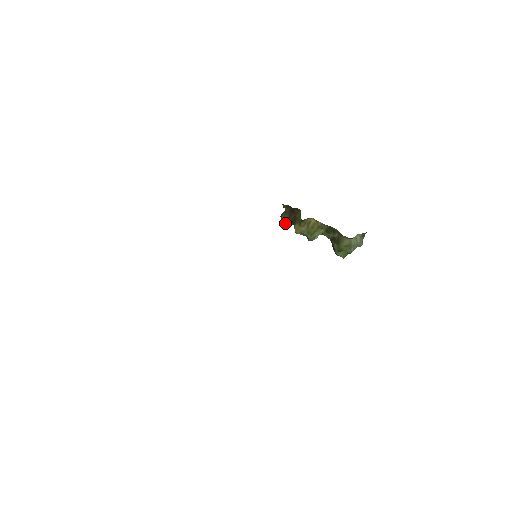
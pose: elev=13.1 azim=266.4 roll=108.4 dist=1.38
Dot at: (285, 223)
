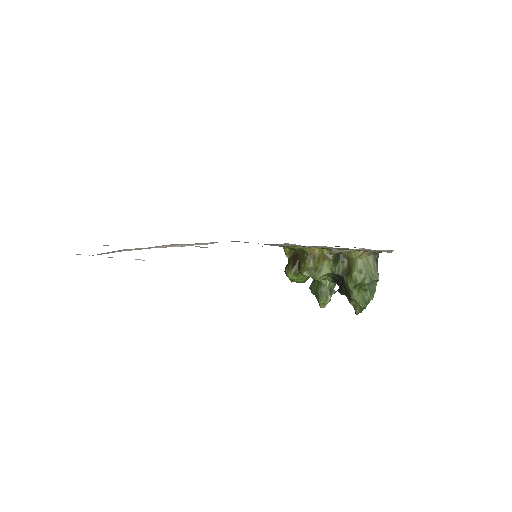
Dot at: (290, 273)
